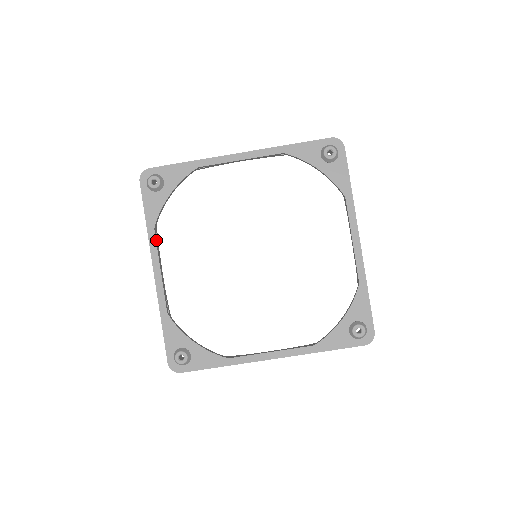
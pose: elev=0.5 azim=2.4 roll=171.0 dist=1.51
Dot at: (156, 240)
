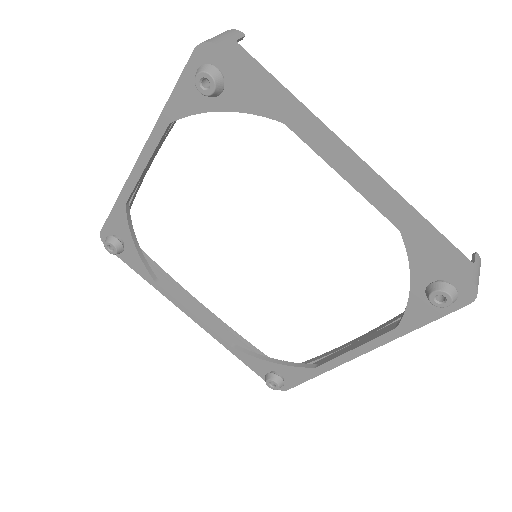
Dot at: (163, 135)
